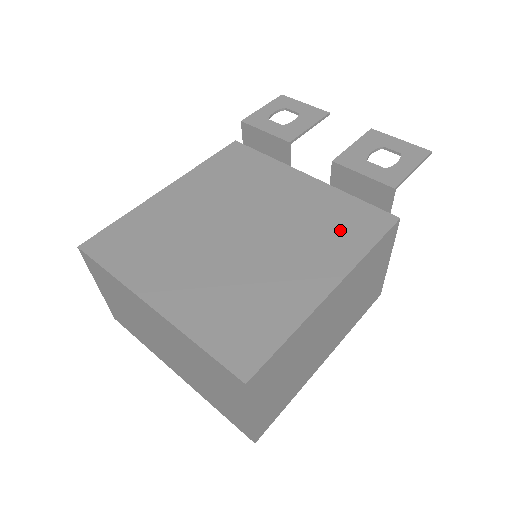
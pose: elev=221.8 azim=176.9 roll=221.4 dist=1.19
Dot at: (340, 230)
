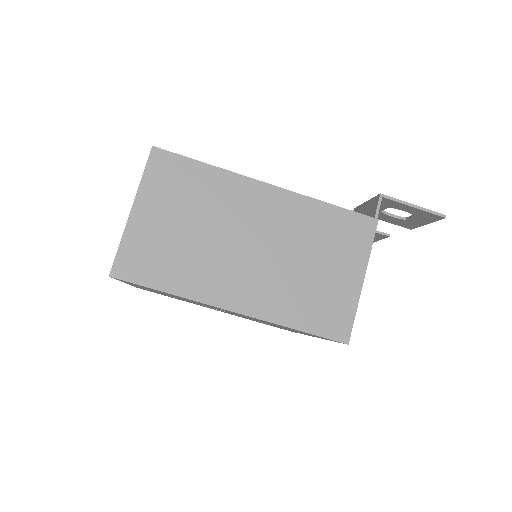
Dot at: occluded
